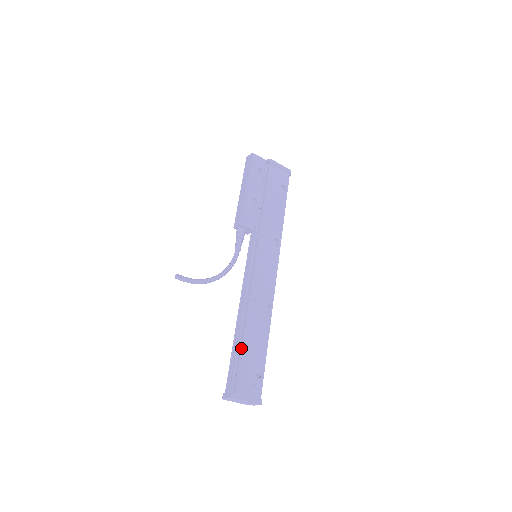
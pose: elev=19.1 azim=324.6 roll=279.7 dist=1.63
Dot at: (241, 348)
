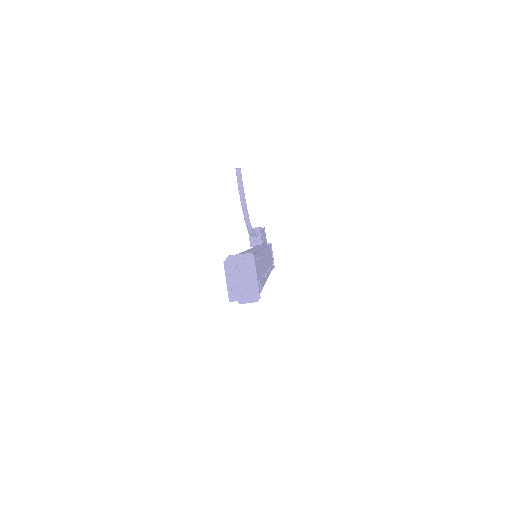
Dot at: (256, 253)
